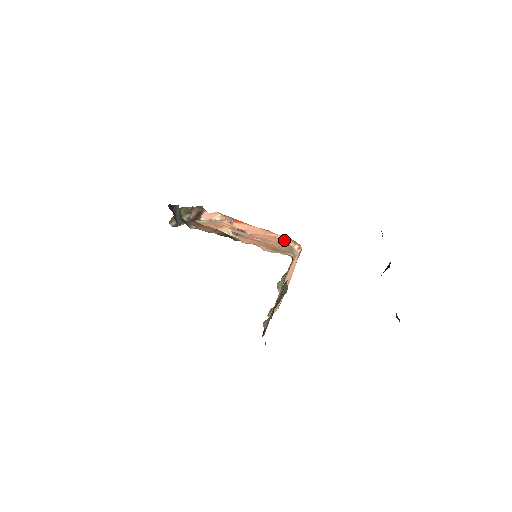
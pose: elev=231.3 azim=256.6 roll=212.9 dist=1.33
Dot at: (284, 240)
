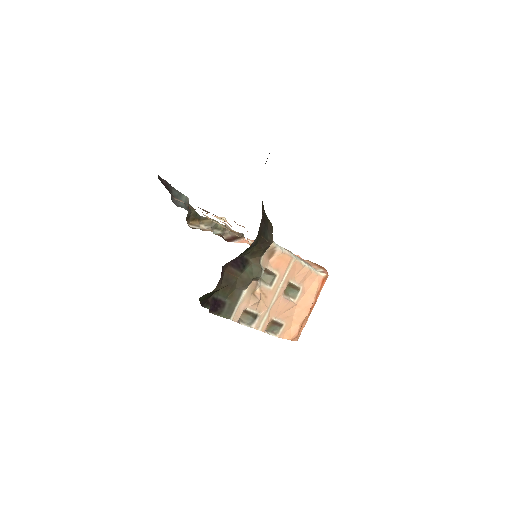
Dot at: (309, 263)
